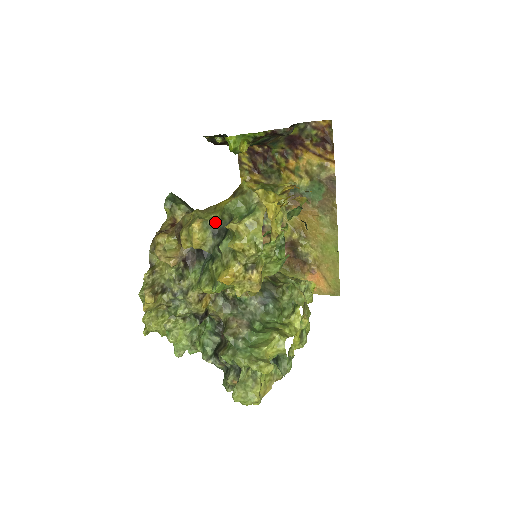
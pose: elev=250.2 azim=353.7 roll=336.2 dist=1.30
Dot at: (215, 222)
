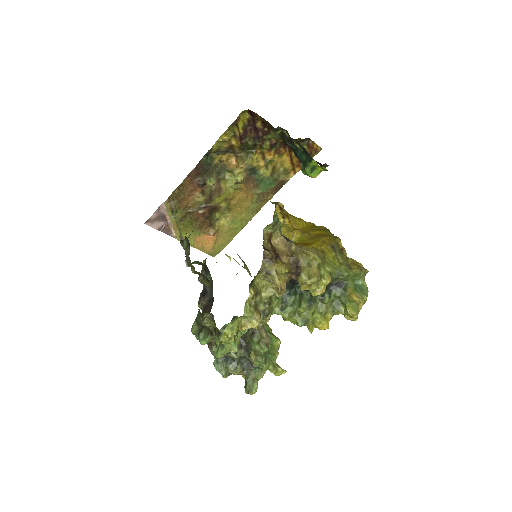
Dot at: (331, 278)
